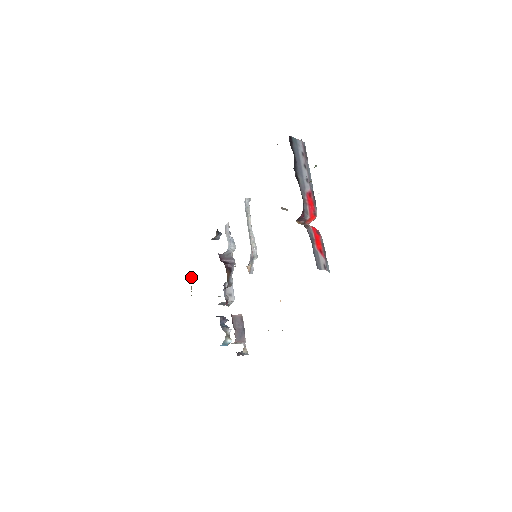
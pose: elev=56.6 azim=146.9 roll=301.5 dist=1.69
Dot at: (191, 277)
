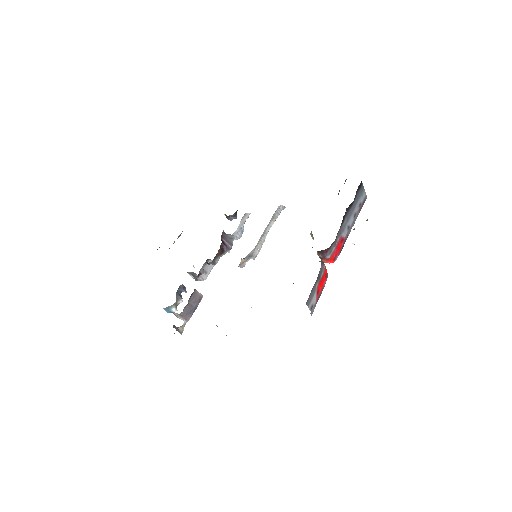
Dot at: (181, 233)
